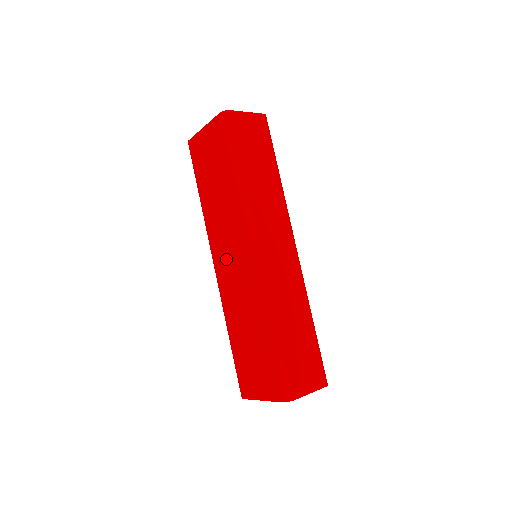
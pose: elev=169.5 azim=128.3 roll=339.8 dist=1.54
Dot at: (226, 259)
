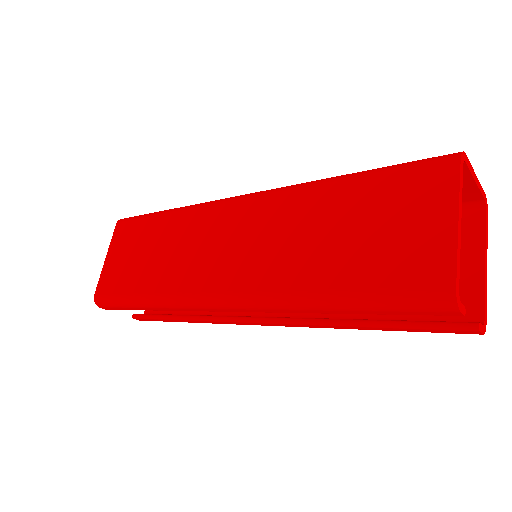
Dot at: (222, 257)
